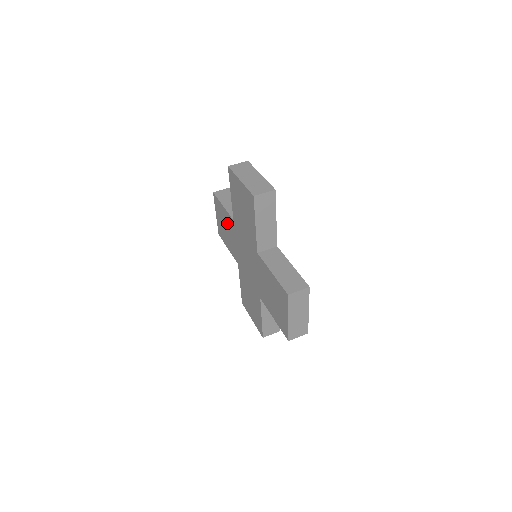
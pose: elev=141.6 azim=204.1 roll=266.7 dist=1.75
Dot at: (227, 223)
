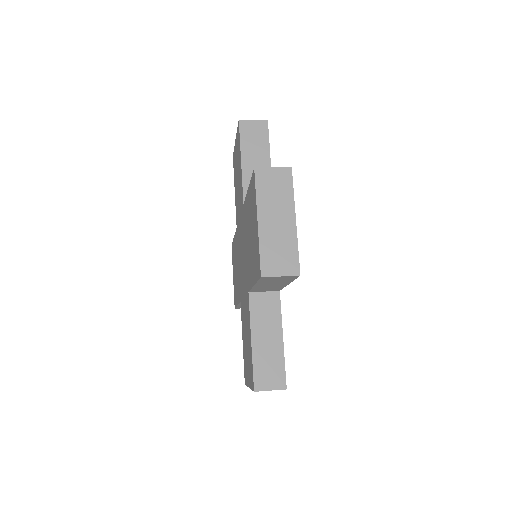
Dot at: (239, 183)
